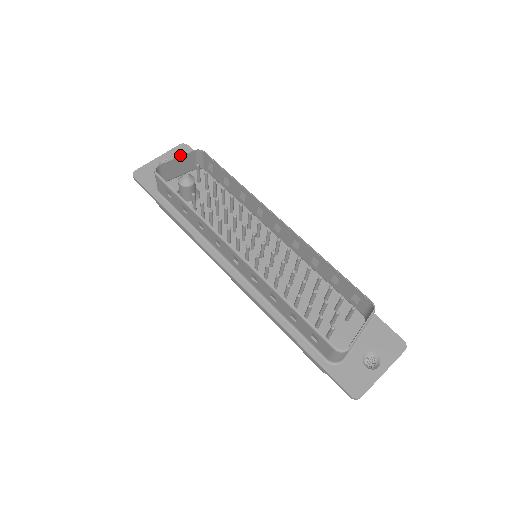
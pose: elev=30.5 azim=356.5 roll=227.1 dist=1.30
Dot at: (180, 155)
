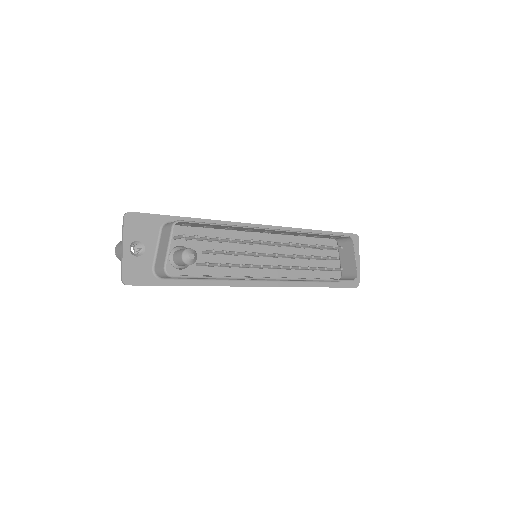
Dot at: (137, 229)
